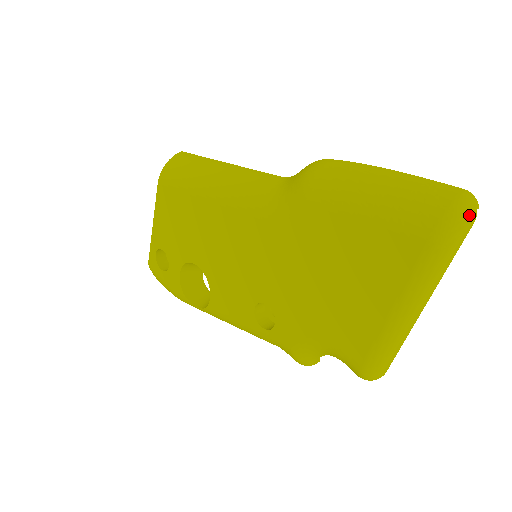
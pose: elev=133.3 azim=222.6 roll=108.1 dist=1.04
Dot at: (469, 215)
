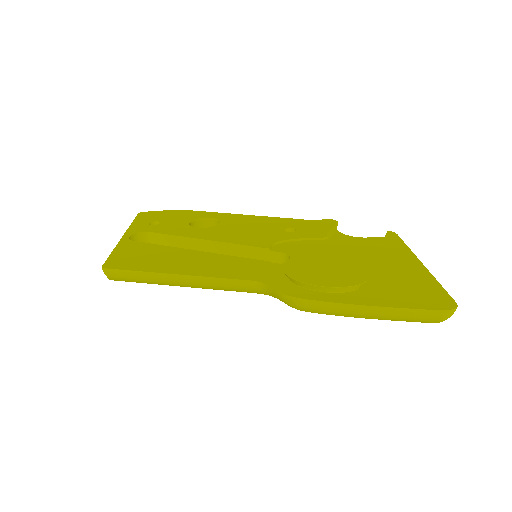
Dot at: occluded
